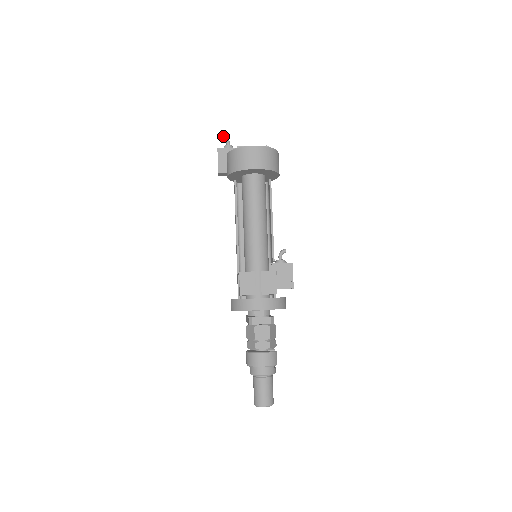
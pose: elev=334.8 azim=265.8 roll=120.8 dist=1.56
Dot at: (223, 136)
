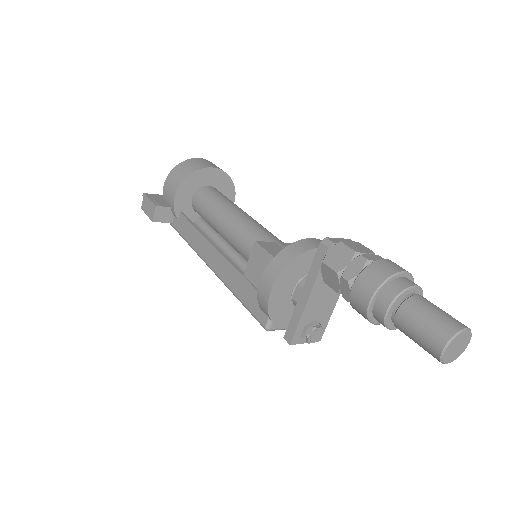
Dot at: occluded
